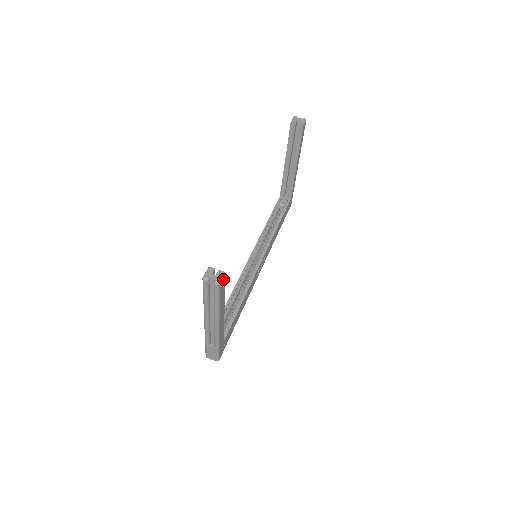
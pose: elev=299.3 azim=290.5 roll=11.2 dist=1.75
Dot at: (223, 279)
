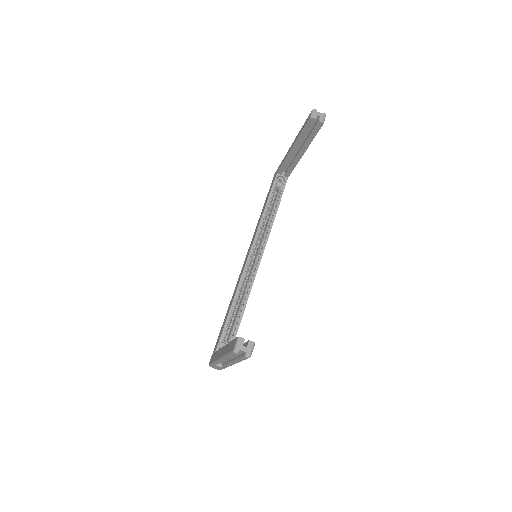
Dot at: (252, 348)
